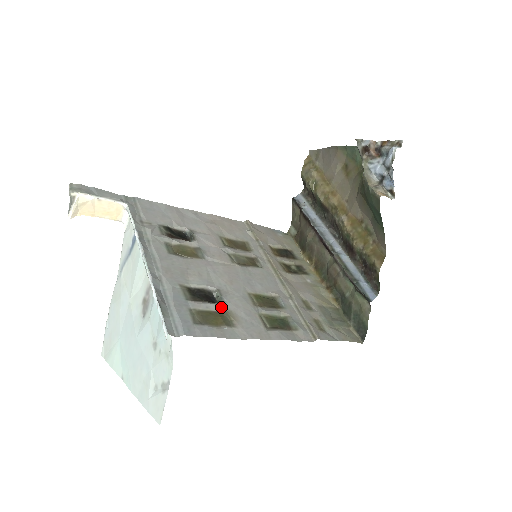
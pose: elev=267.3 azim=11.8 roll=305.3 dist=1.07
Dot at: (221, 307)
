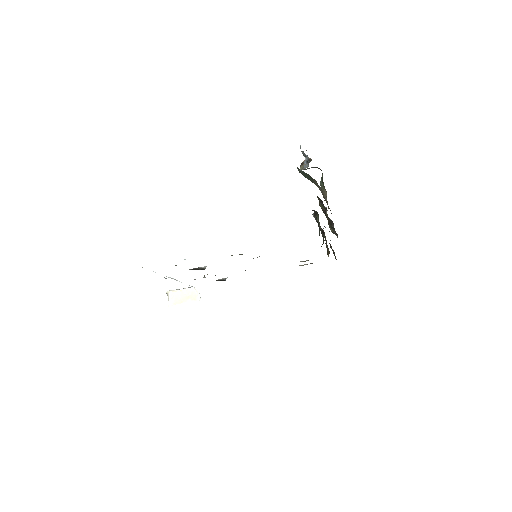
Dot at: occluded
